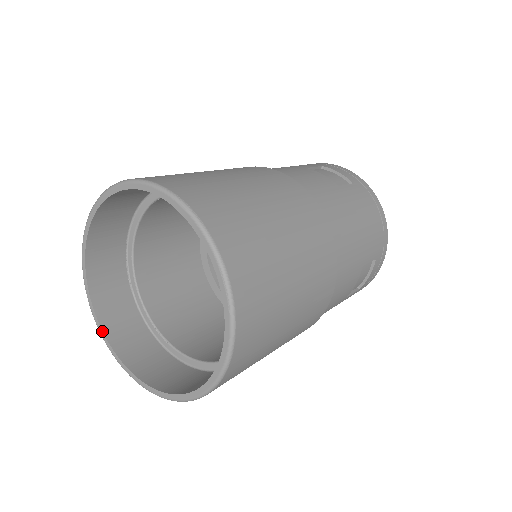
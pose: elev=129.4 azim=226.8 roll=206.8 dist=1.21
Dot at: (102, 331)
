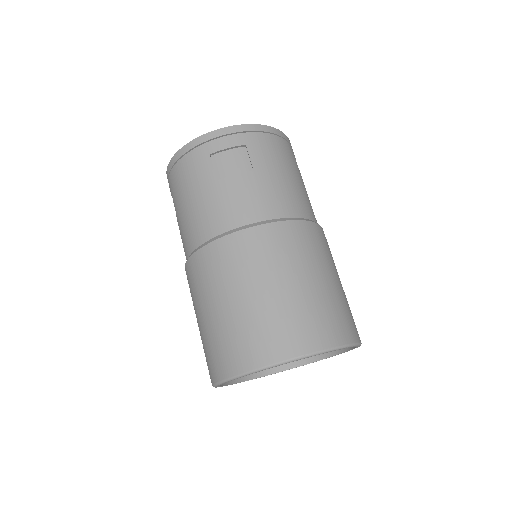
Dot at: occluded
